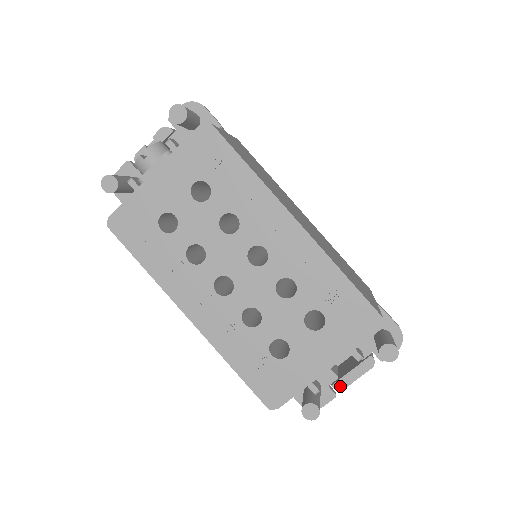
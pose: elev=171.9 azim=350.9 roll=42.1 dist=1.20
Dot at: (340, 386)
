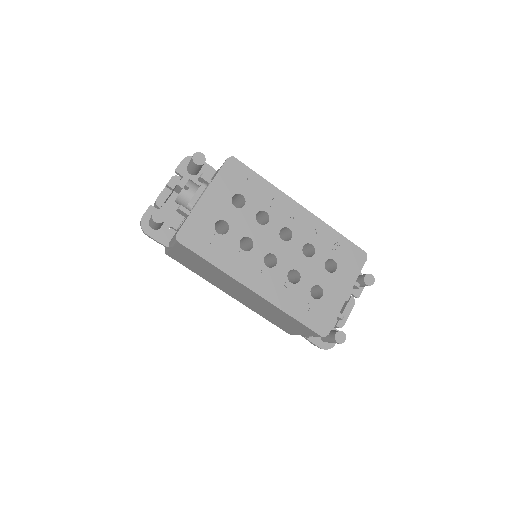
Dot at: (341, 324)
